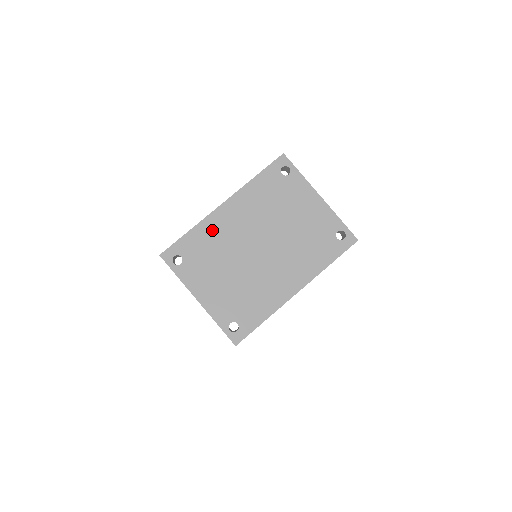
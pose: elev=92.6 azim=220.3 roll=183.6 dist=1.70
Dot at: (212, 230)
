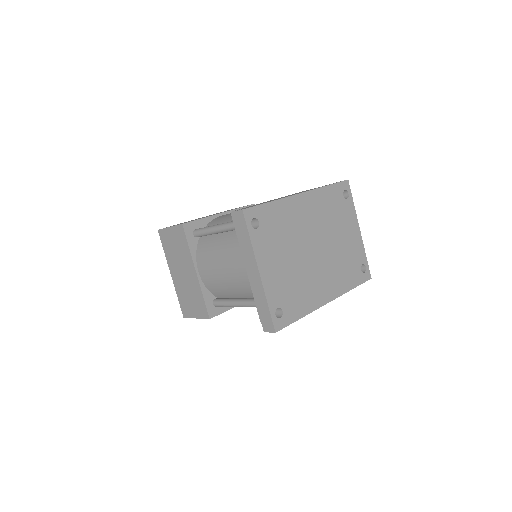
Dot at: (288, 212)
